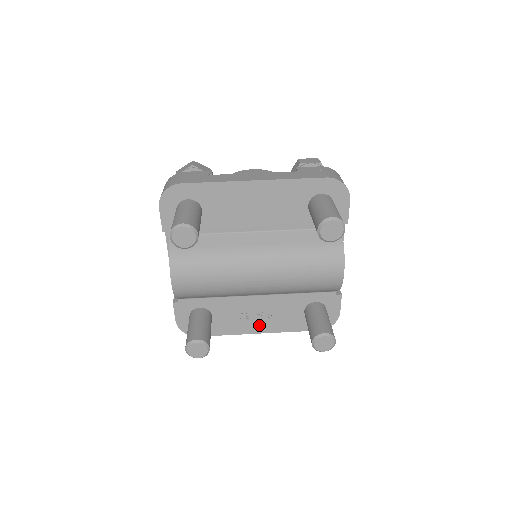
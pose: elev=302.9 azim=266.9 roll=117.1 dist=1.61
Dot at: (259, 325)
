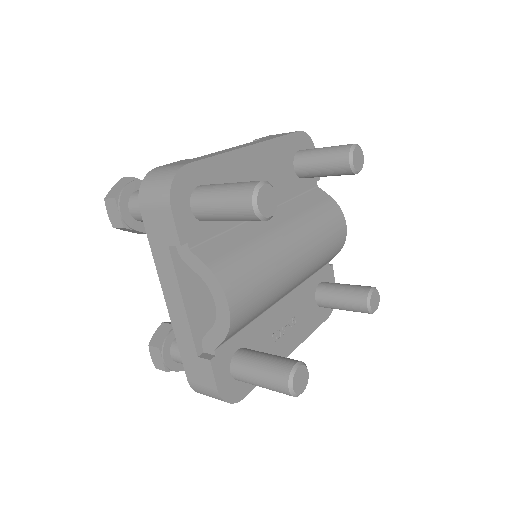
Dot at: (289, 341)
